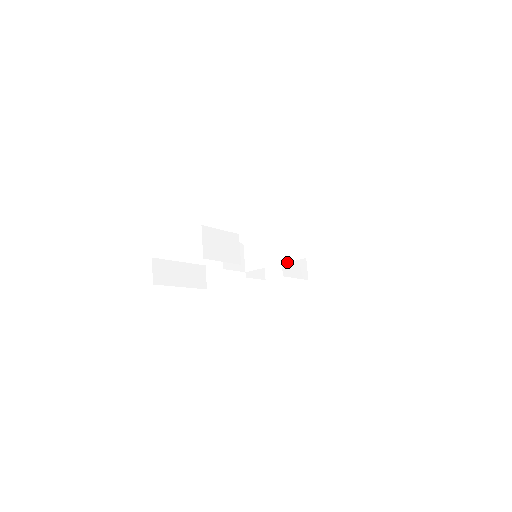
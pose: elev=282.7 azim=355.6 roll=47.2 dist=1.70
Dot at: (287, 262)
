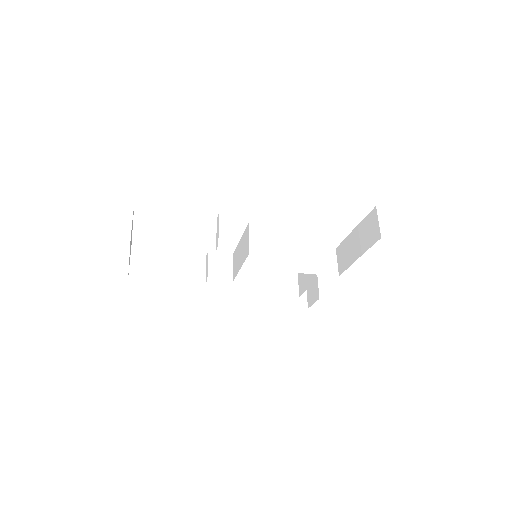
Dot at: occluded
